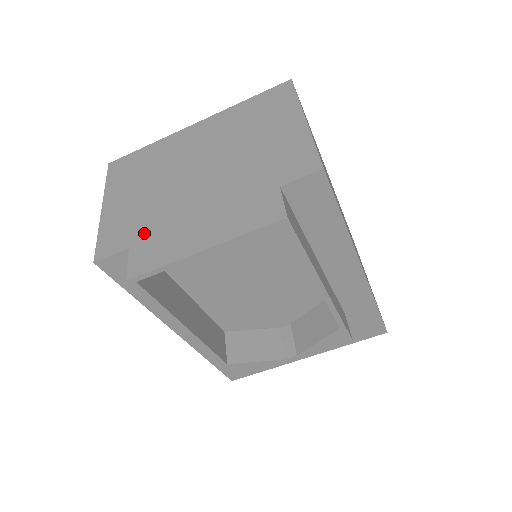
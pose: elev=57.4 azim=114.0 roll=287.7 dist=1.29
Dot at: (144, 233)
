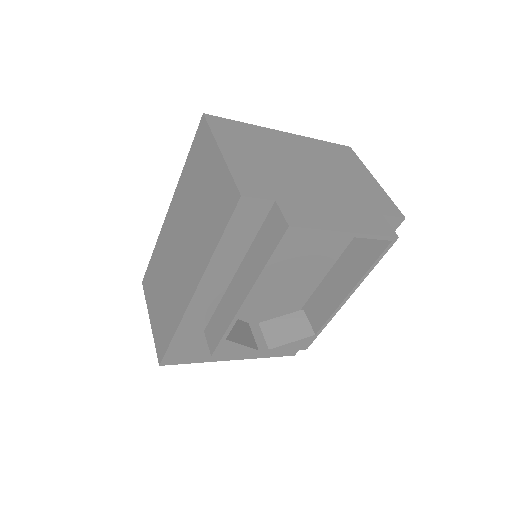
Dot at: (285, 195)
